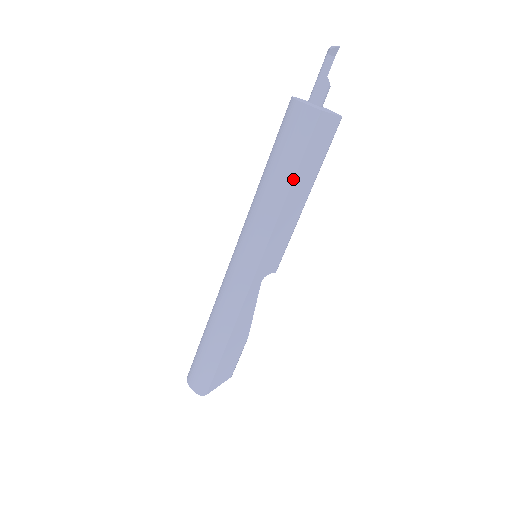
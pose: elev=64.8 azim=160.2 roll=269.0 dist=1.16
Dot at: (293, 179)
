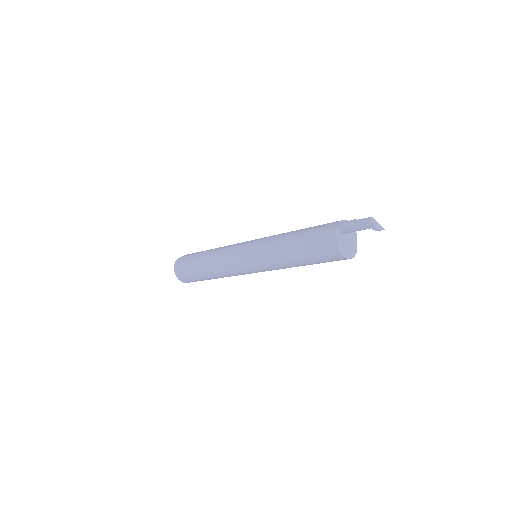
Dot at: occluded
